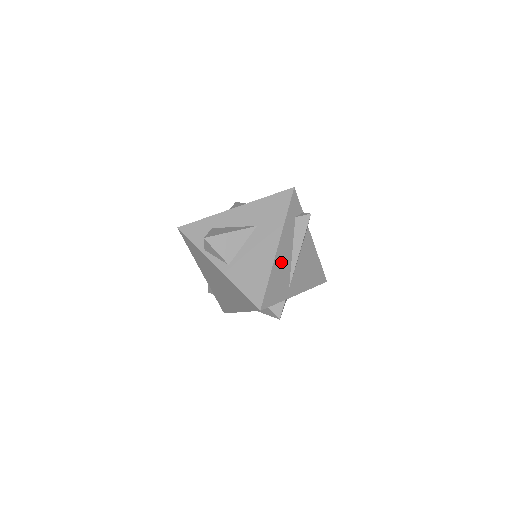
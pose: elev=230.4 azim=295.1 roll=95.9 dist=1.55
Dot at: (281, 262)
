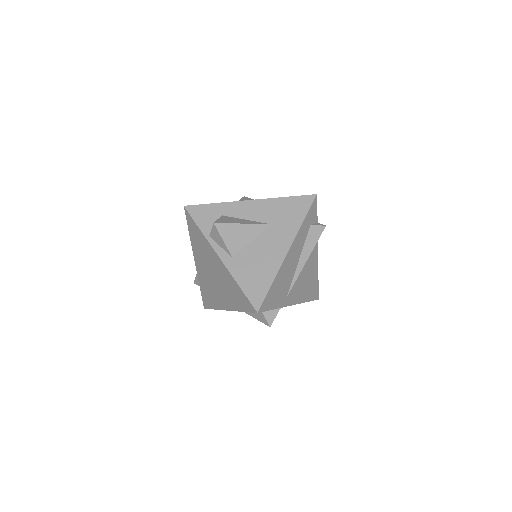
Dot at: (287, 267)
